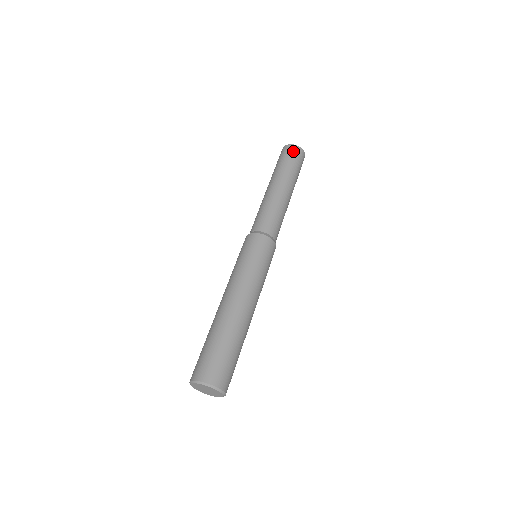
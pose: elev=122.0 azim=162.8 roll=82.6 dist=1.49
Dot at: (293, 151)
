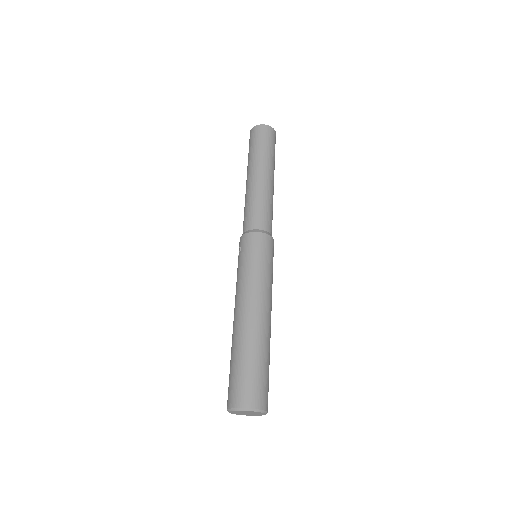
Dot at: (269, 133)
